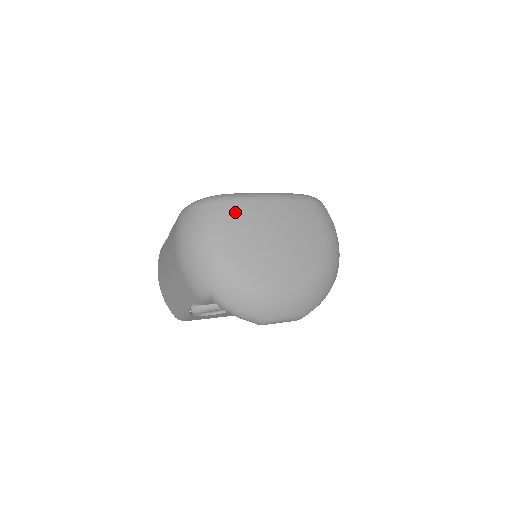
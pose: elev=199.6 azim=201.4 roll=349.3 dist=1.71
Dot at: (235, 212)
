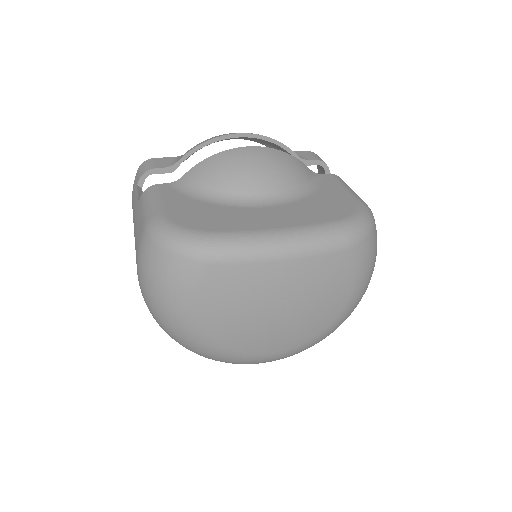
Dot at: (220, 280)
